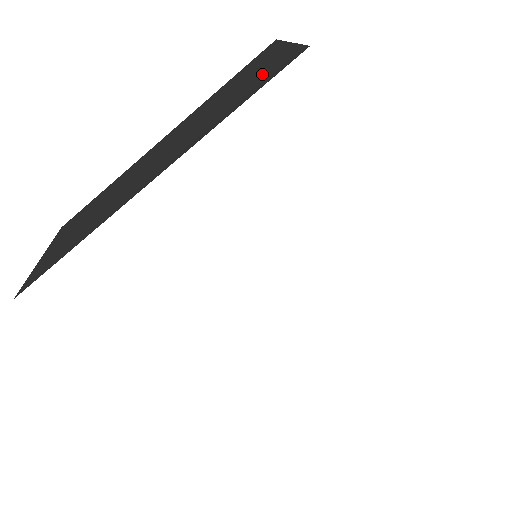
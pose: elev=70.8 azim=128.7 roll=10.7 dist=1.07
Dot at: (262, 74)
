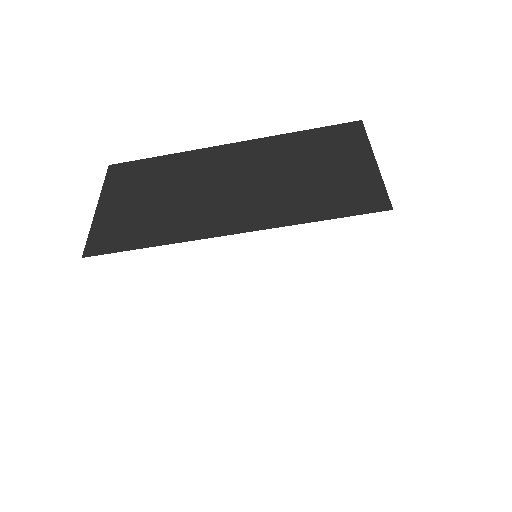
Dot at: (347, 186)
